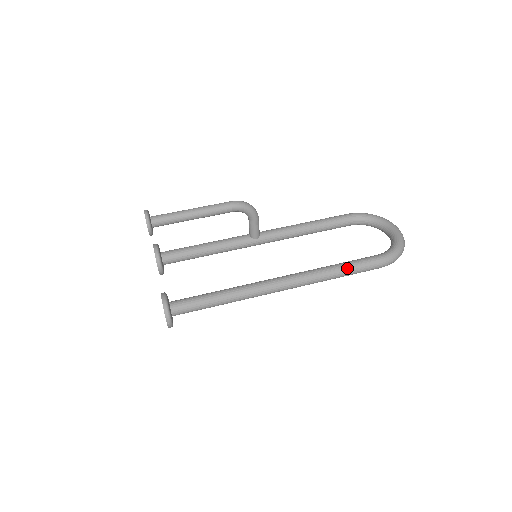
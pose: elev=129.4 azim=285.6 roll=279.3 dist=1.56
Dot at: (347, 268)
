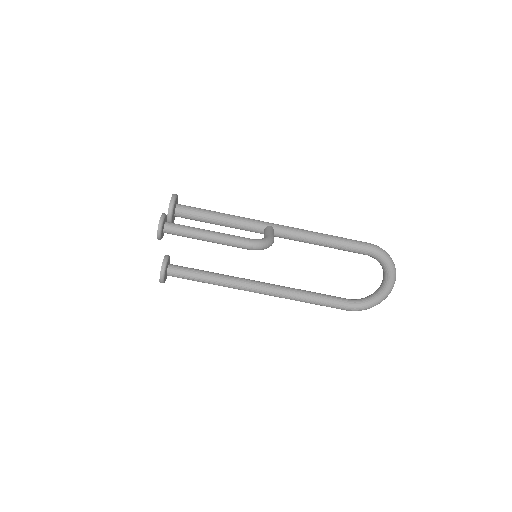
Dot at: (316, 304)
